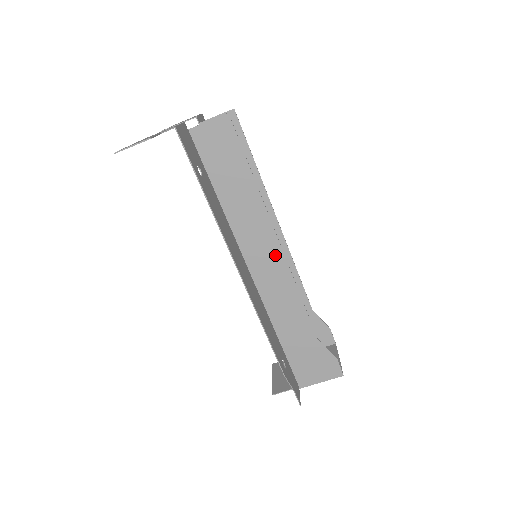
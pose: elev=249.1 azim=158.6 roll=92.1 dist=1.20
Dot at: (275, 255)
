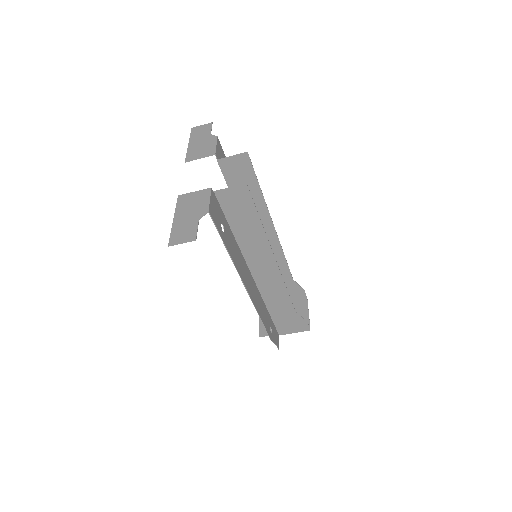
Dot at: (272, 267)
